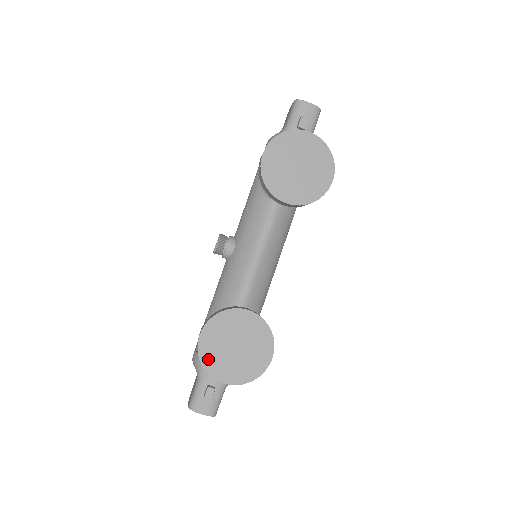
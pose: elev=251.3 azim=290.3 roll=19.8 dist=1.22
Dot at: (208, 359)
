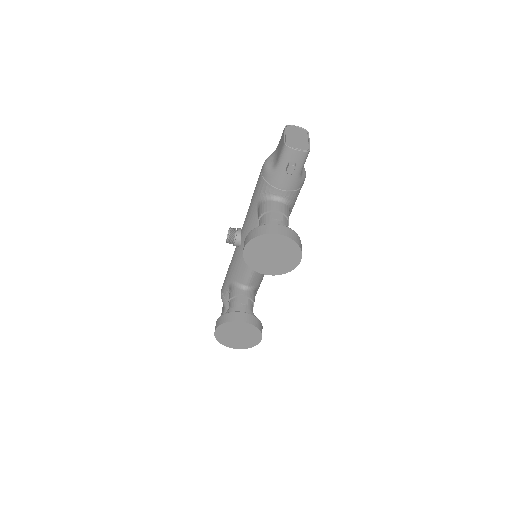
Dot at: (222, 340)
